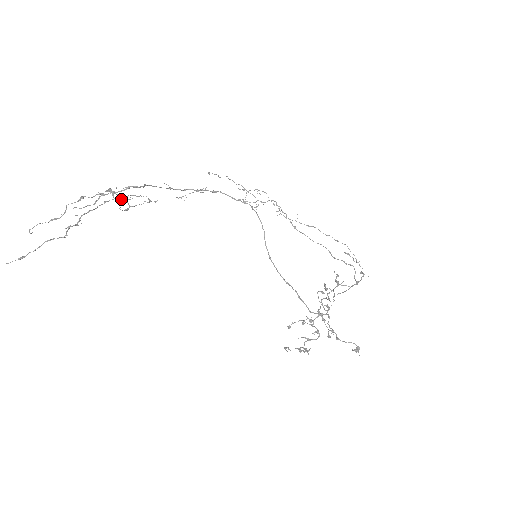
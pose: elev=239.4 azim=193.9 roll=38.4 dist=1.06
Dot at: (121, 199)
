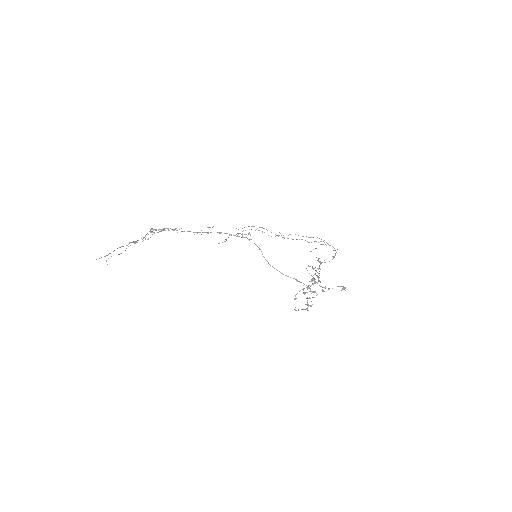
Dot at: (159, 229)
